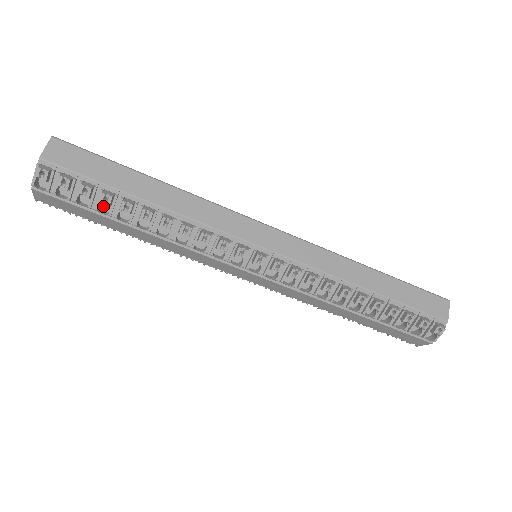
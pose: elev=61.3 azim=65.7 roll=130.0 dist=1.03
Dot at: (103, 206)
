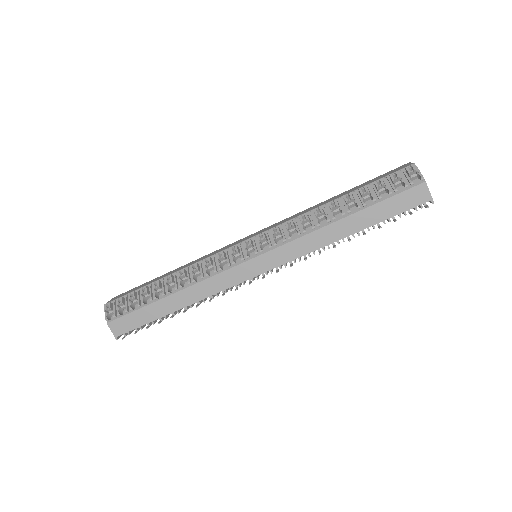
Dot at: occluded
